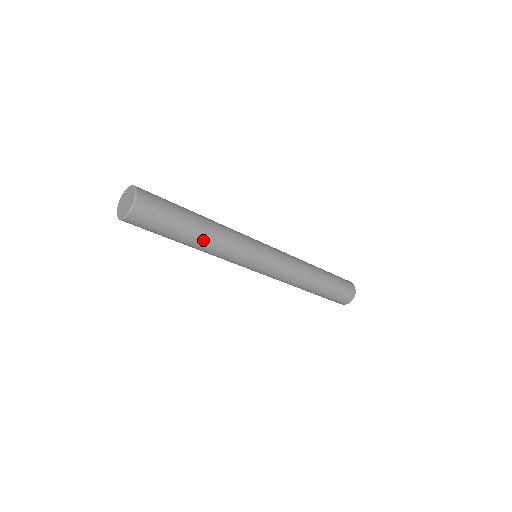
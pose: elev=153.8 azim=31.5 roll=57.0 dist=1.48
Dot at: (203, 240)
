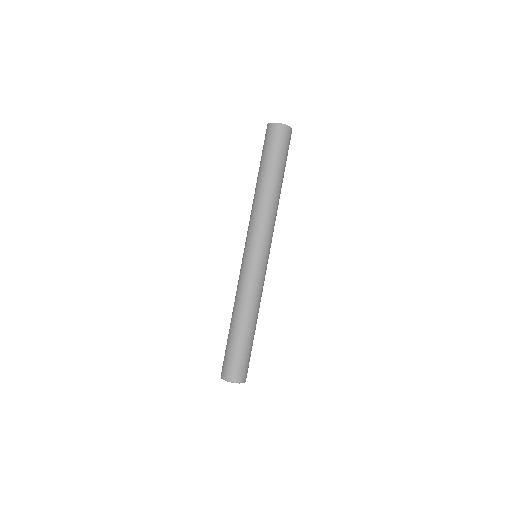
Dot at: occluded
